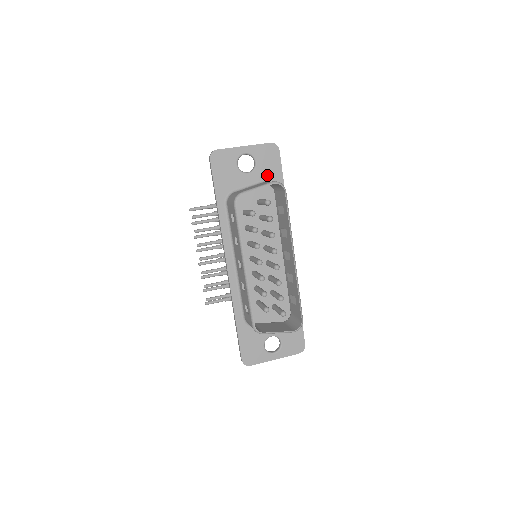
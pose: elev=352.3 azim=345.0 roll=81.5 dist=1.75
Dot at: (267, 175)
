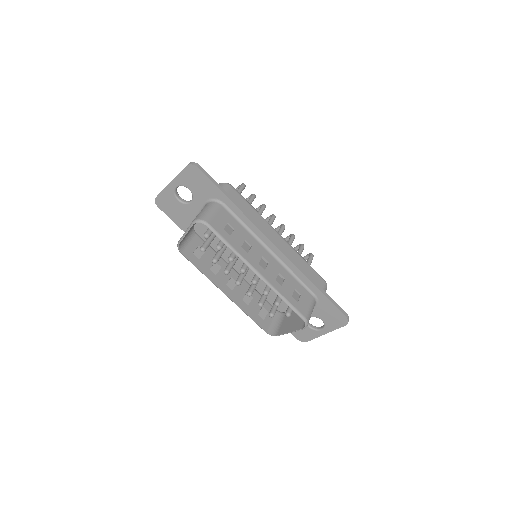
Dot at: (206, 195)
